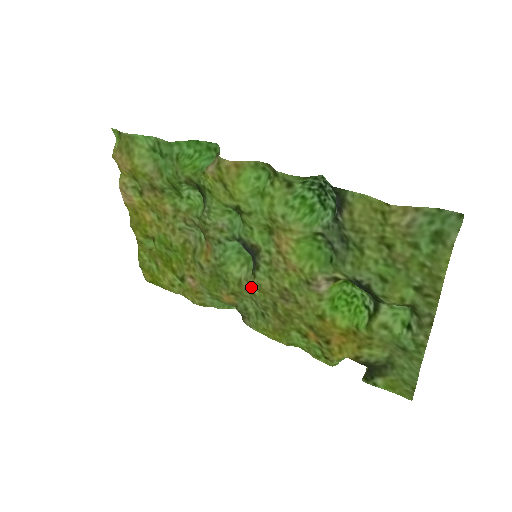
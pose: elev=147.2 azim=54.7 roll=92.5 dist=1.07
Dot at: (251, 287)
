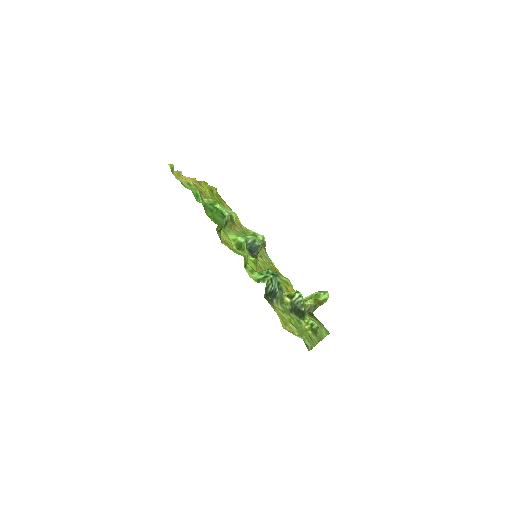
Dot at: (259, 257)
